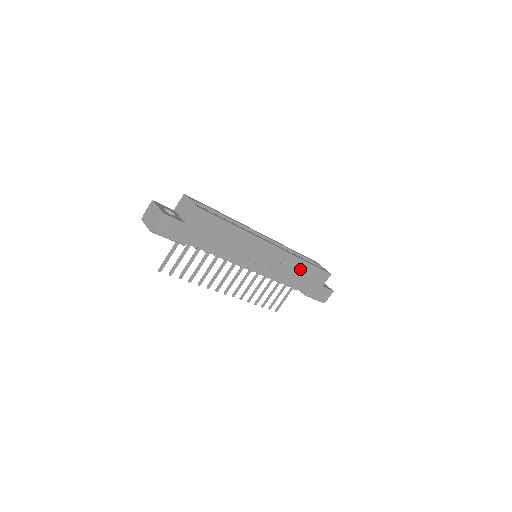
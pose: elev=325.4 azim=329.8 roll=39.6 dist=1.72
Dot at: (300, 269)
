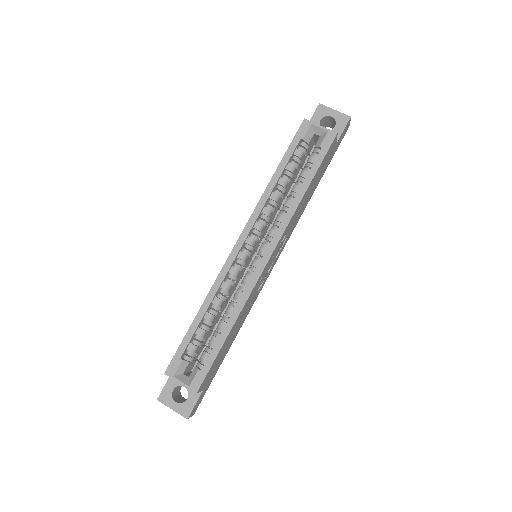
Dot at: (304, 198)
